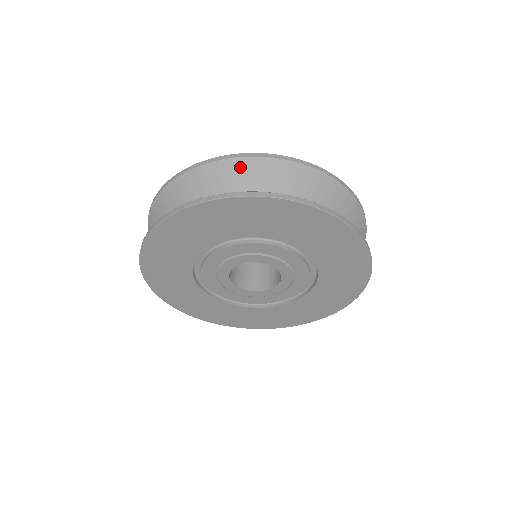
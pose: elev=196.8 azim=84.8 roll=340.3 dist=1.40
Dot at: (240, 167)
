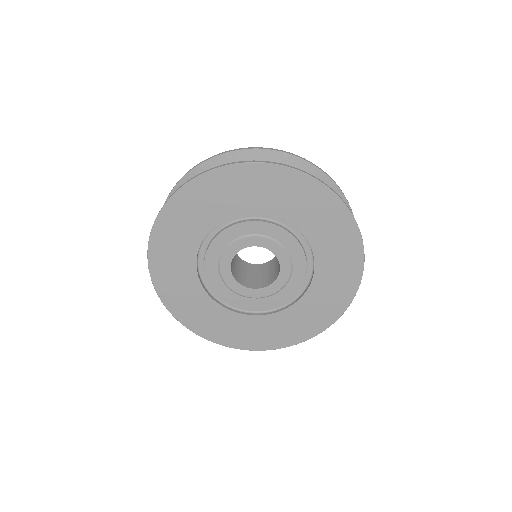
Dot at: (233, 158)
